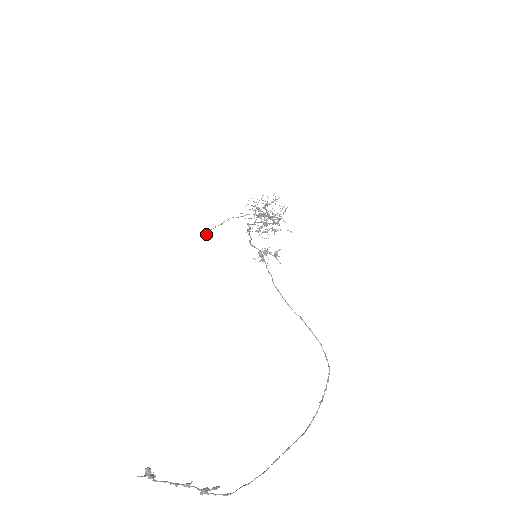
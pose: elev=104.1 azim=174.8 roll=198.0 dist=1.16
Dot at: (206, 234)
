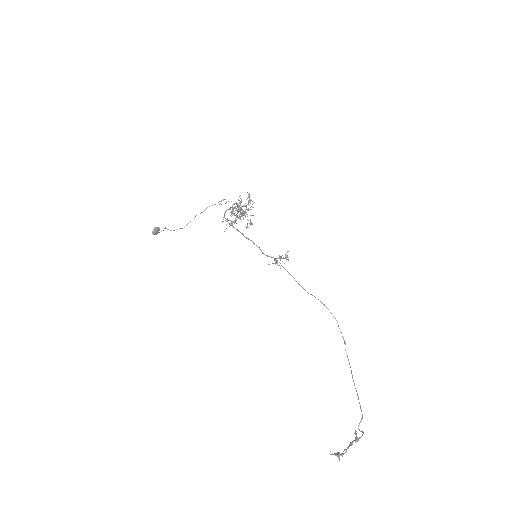
Dot at: (157, 230)
